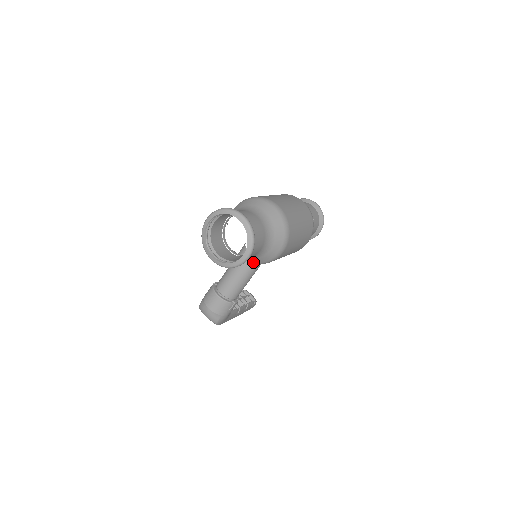
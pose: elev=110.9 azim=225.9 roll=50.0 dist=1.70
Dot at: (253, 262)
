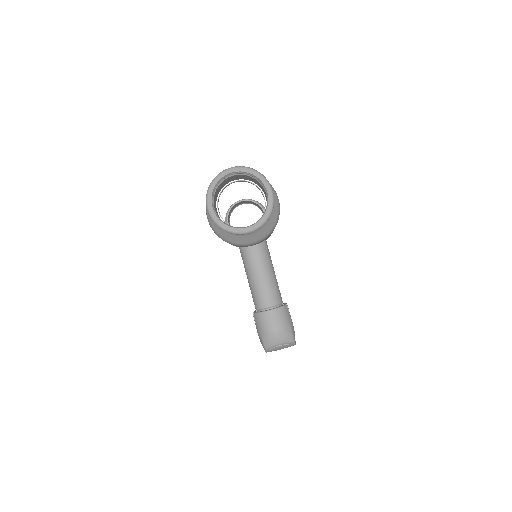
Dot at: (268, 230)
